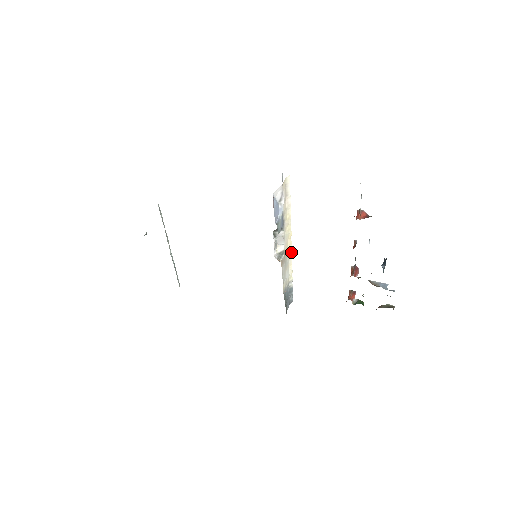
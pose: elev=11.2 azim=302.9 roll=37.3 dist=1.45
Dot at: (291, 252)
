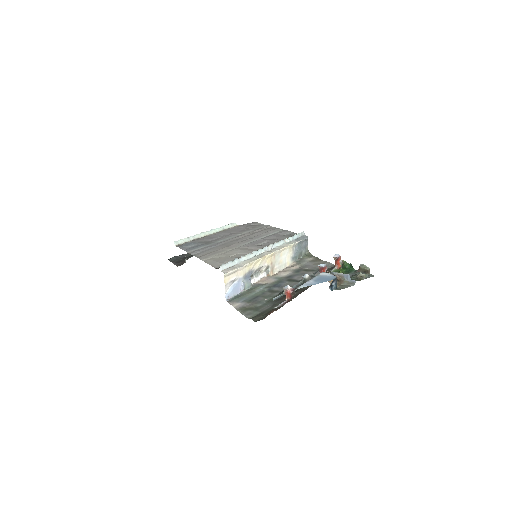
Dot at: (275, 252)
